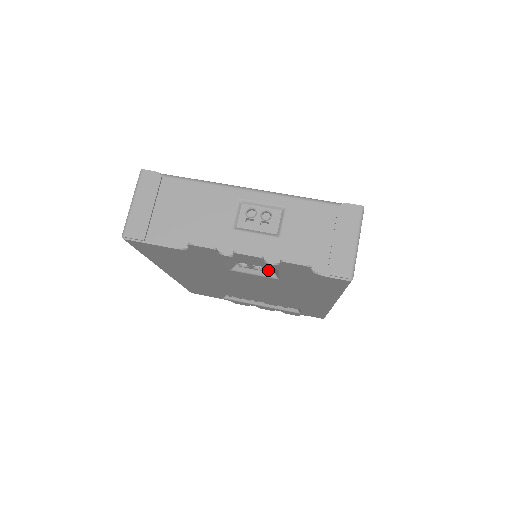
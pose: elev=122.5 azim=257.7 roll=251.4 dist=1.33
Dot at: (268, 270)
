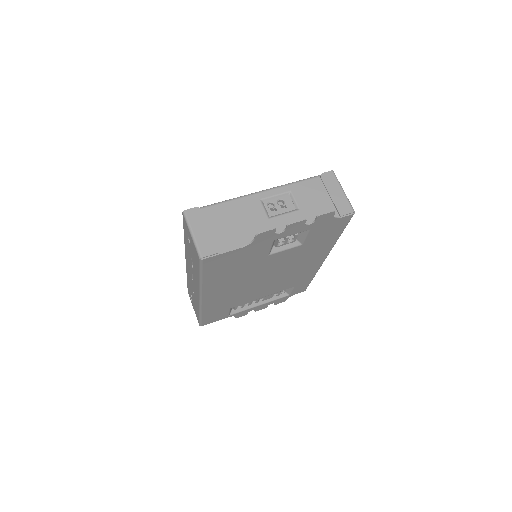
Dot at: (293, 242)
